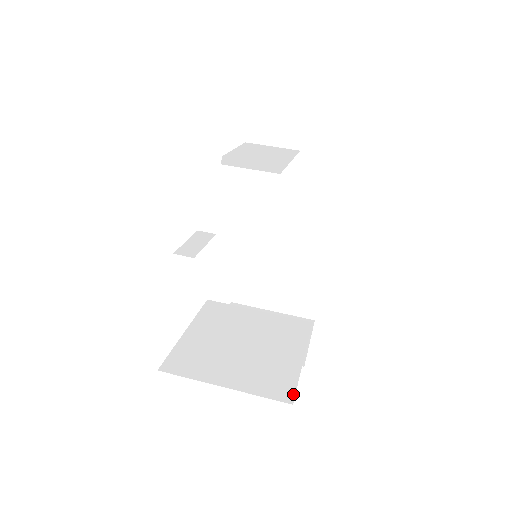
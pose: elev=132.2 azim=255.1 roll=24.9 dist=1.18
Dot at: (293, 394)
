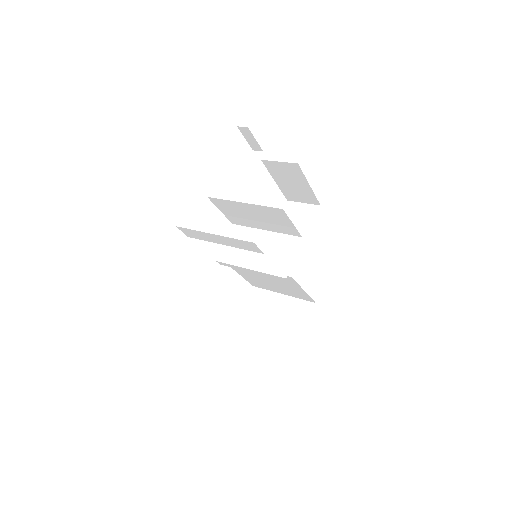
Dot at: occluded
